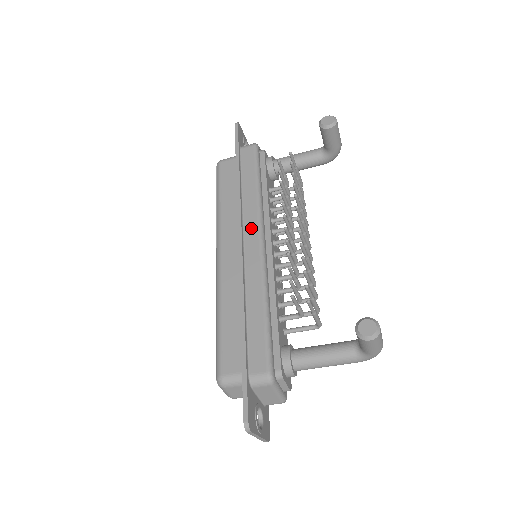
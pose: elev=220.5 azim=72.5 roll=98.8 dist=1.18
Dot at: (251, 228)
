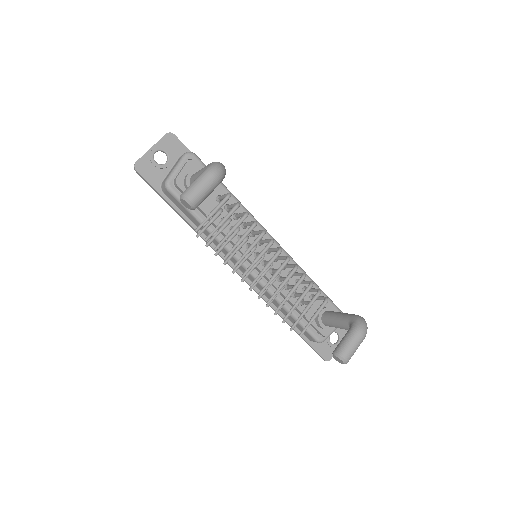
Dot at: (234, 262)
